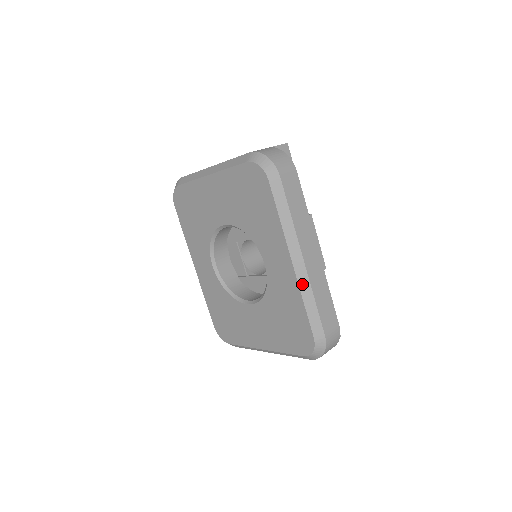
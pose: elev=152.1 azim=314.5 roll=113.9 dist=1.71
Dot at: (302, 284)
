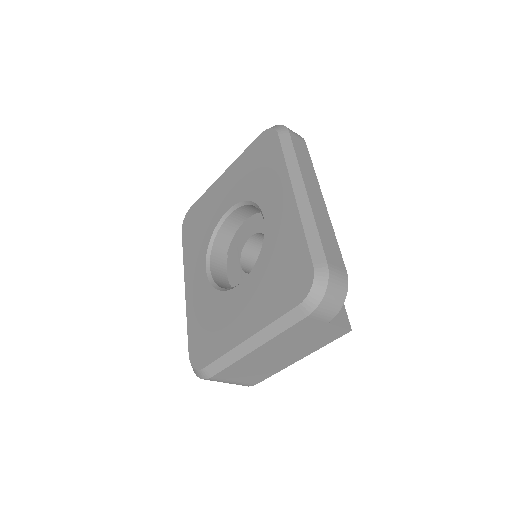
Dot at: (303, 211)
